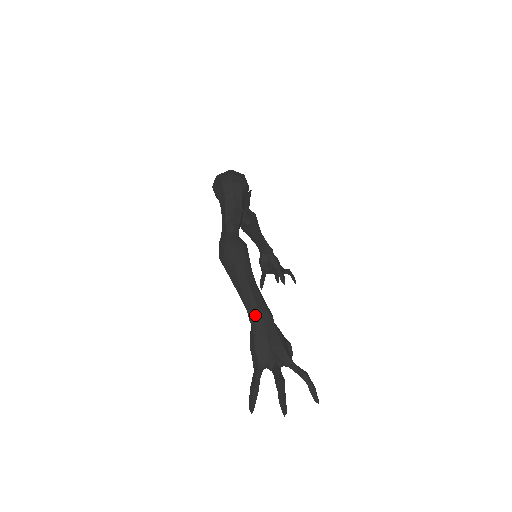
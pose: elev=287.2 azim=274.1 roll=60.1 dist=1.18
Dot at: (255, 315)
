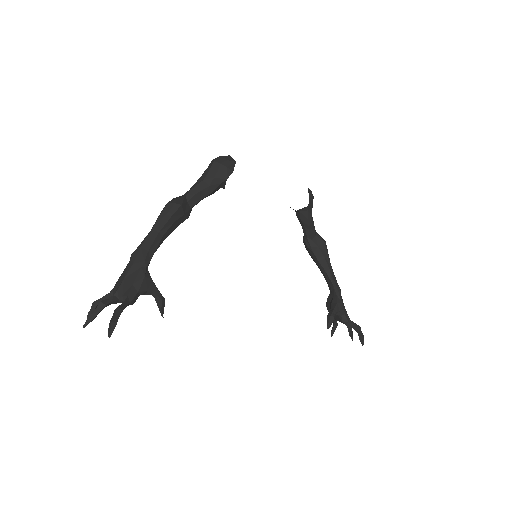
Dot at: (135, 252)
